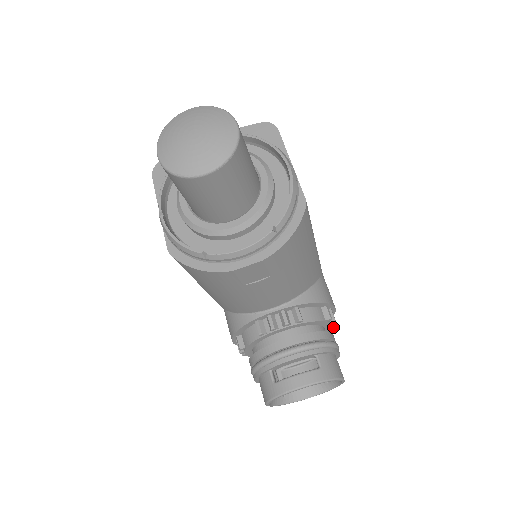
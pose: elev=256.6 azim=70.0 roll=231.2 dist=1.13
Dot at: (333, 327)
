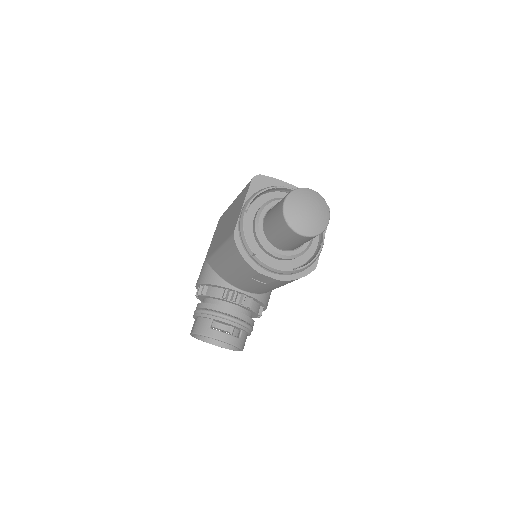
Dot at: occluded
